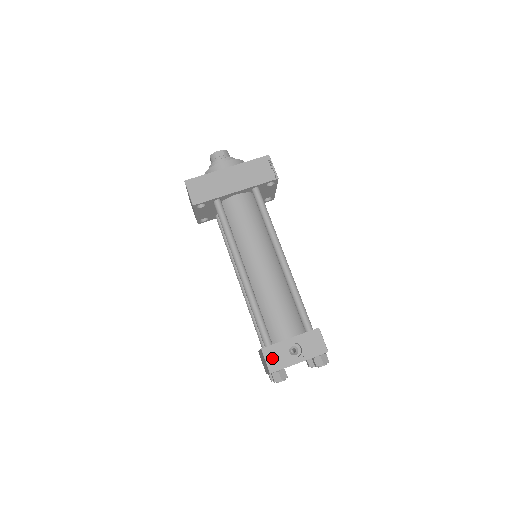
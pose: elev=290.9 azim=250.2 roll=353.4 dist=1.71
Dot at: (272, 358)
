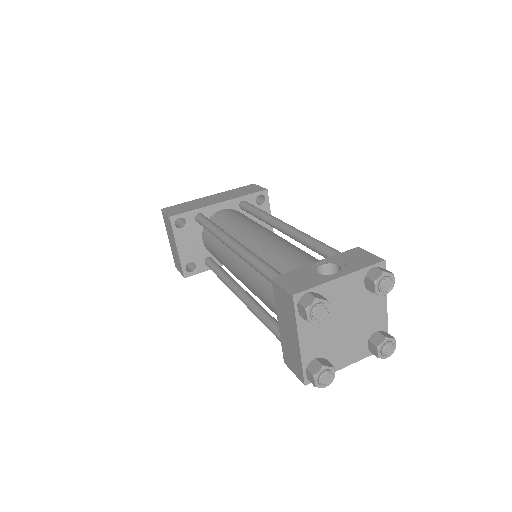
Dot at: (292, 281)
